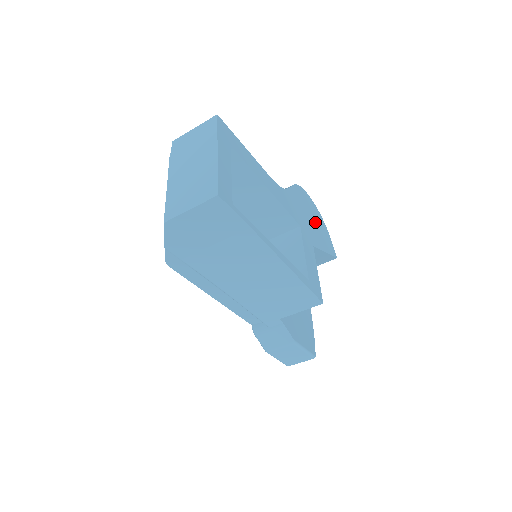
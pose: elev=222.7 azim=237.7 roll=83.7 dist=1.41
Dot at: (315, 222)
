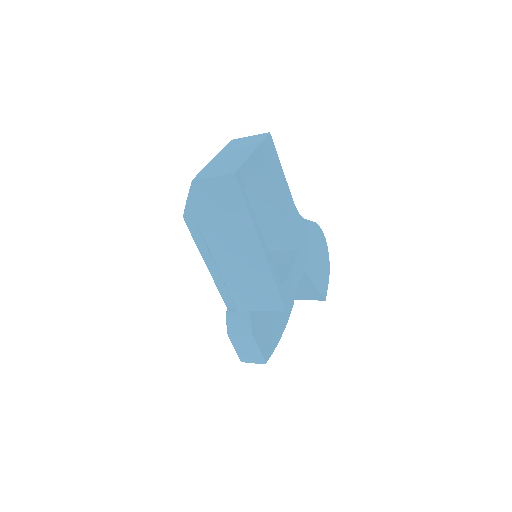
Dot at: (319, 260)
